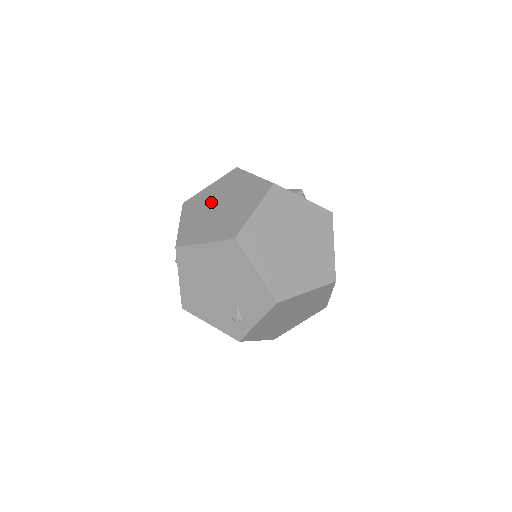
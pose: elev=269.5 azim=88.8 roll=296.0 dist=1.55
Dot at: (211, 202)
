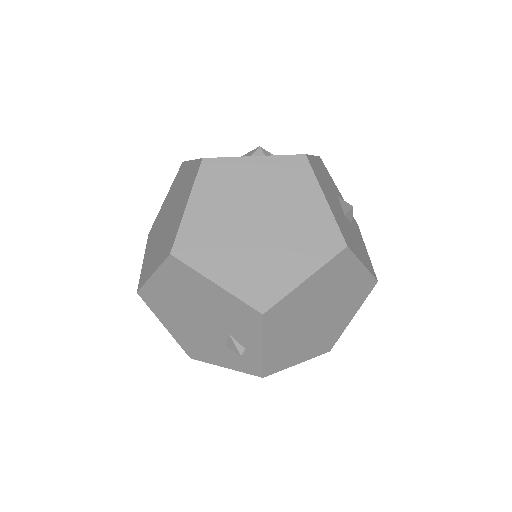
Dot at: (163, 218)
